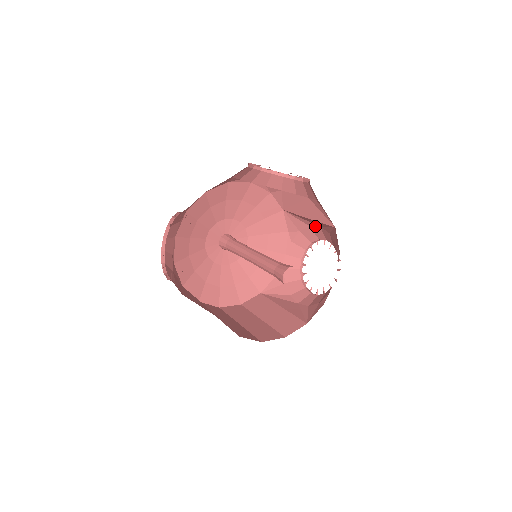
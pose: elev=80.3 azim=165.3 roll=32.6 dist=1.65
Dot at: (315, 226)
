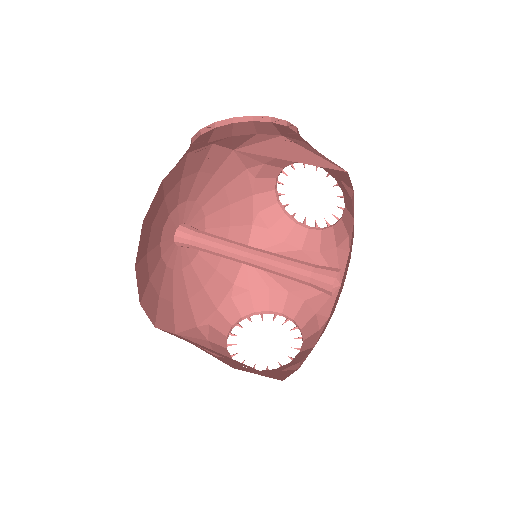
Dot at: (280, 290)
